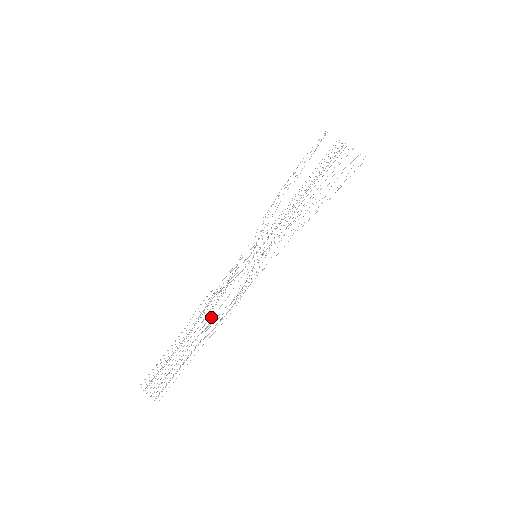
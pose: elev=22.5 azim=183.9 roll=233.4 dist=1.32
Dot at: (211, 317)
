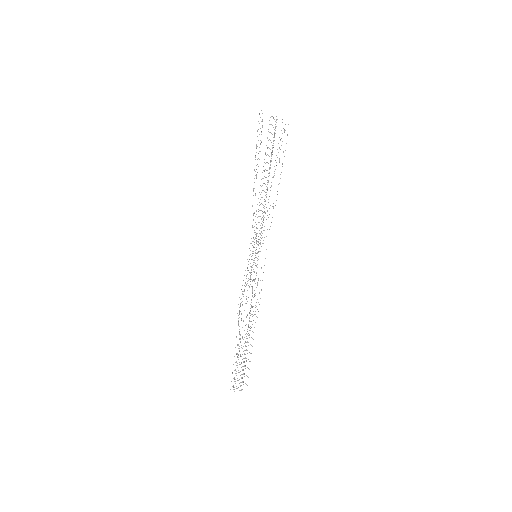
Dot at: occluded
